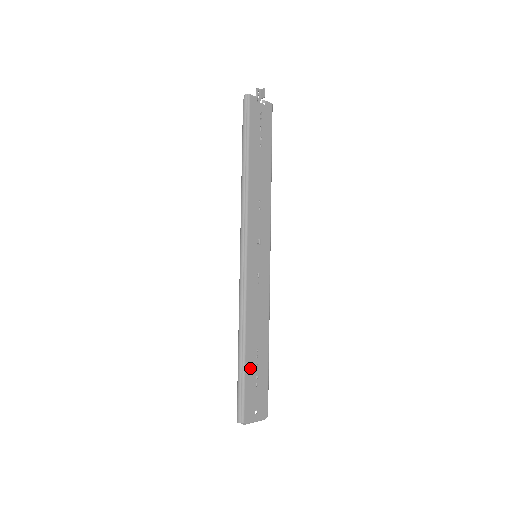
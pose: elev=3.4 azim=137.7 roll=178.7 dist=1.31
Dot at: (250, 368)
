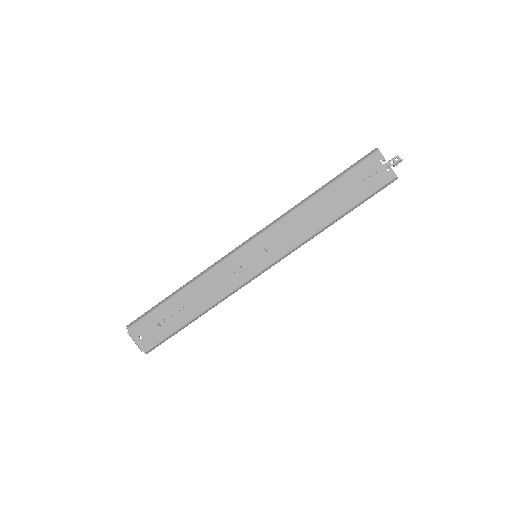
Dot at: (168, 308)
